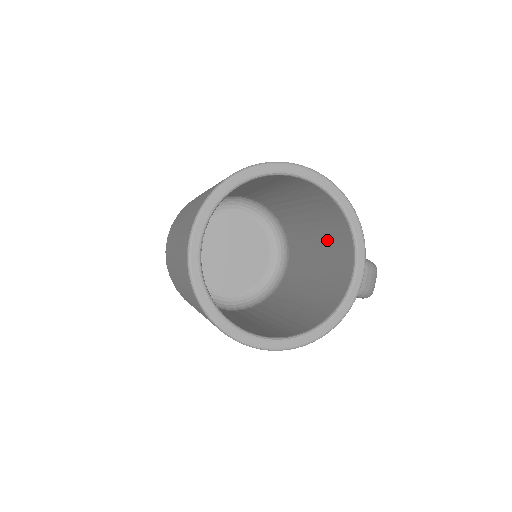
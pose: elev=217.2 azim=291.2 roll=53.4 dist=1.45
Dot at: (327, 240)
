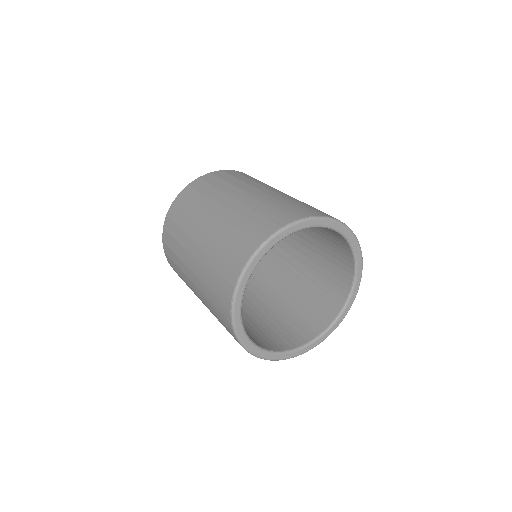
Dot at: (322, 267)
